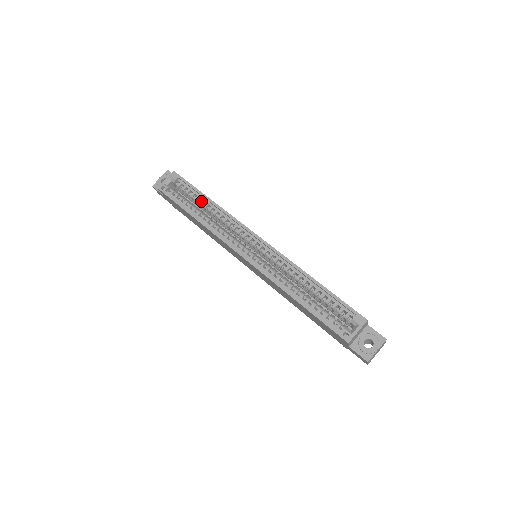
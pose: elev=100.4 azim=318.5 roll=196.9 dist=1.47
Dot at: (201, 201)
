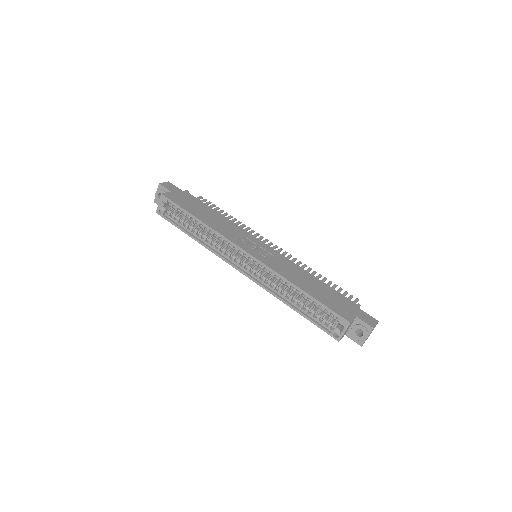
Dot at: (193, 221)
